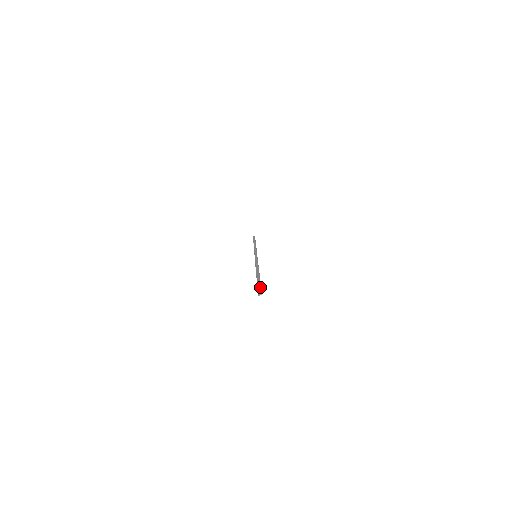
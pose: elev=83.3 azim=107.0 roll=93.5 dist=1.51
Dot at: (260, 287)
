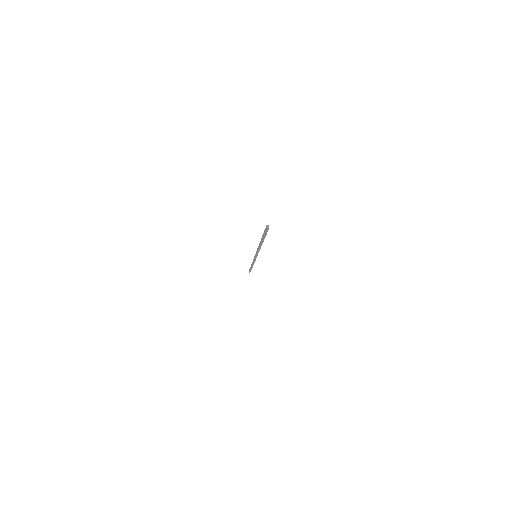
Dot at: occluded
